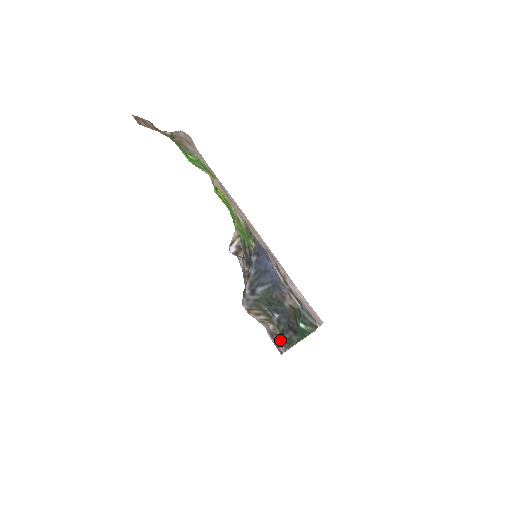
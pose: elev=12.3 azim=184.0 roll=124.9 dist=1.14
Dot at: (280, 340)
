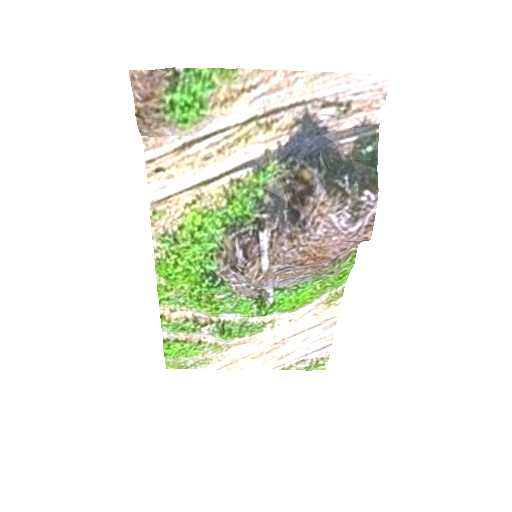
Dot at: (365, 202)
